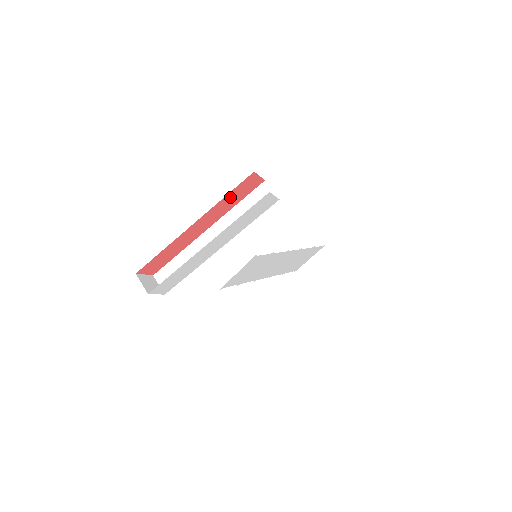
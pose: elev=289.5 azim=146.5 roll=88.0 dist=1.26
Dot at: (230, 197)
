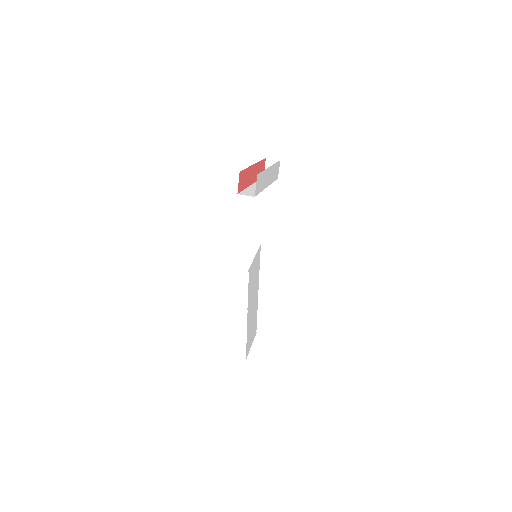
Dot at: (260, 166)
